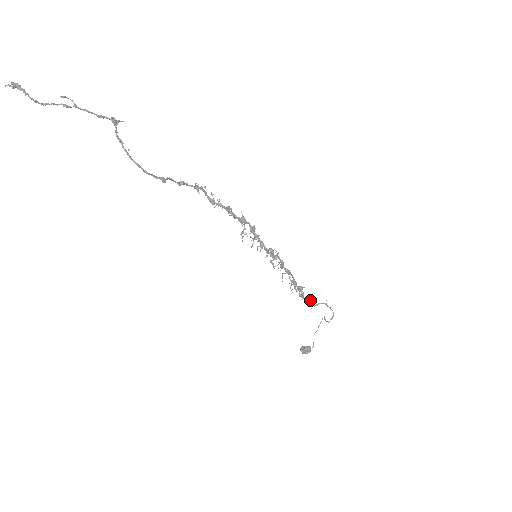
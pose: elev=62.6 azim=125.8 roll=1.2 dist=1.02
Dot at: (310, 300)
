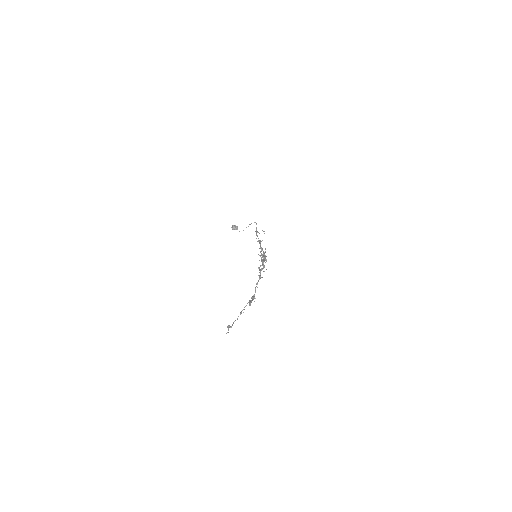
Dot at: (258, 232)
